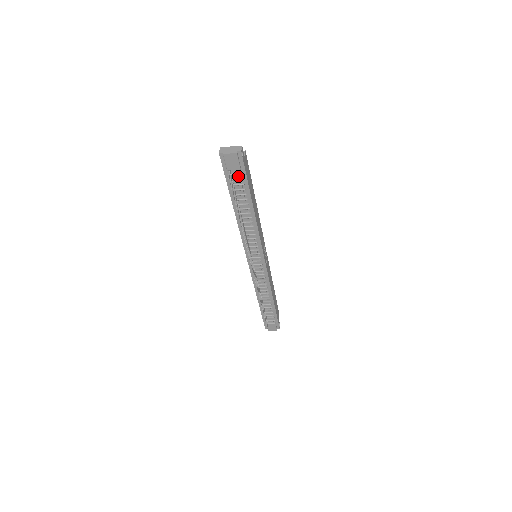
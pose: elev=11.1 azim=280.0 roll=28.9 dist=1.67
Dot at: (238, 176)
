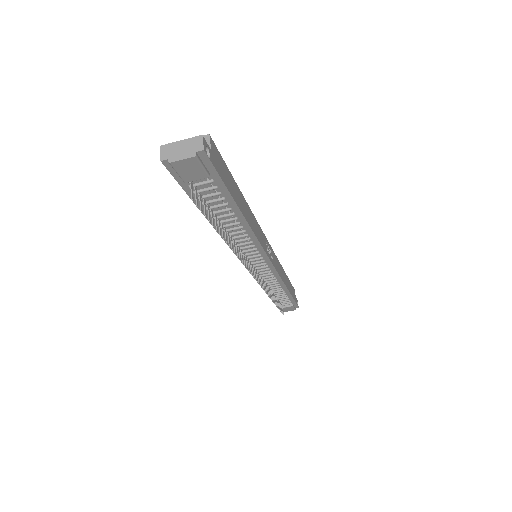
Dot at: (207, 184)
